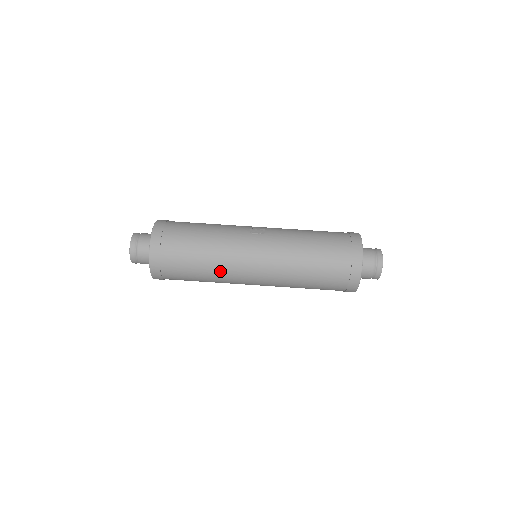
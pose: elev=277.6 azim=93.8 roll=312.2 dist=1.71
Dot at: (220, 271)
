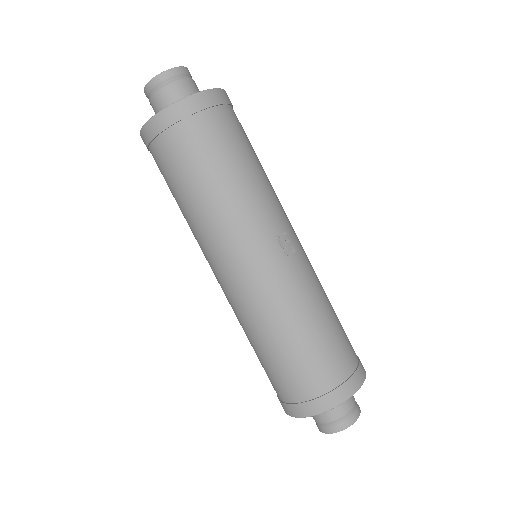
Dot at: (200, 226)
